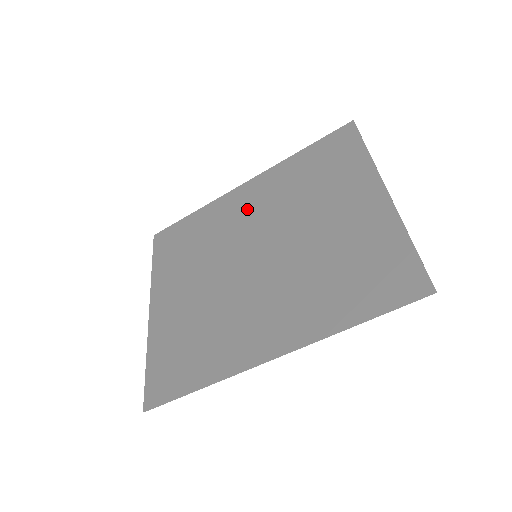
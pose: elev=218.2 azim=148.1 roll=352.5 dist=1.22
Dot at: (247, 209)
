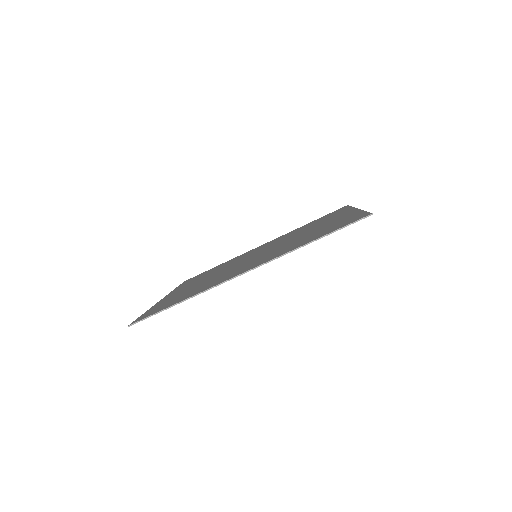
Dot at: (259, 248)
